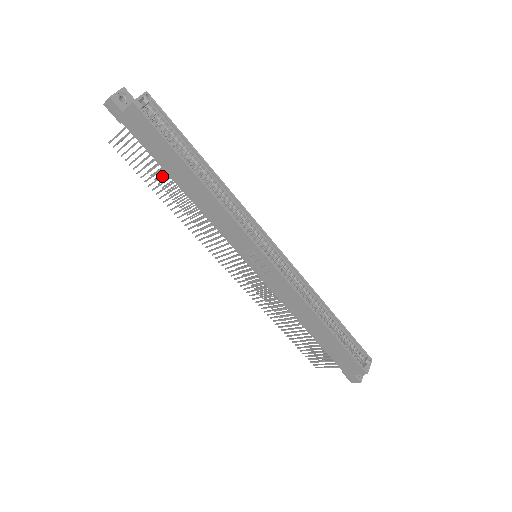
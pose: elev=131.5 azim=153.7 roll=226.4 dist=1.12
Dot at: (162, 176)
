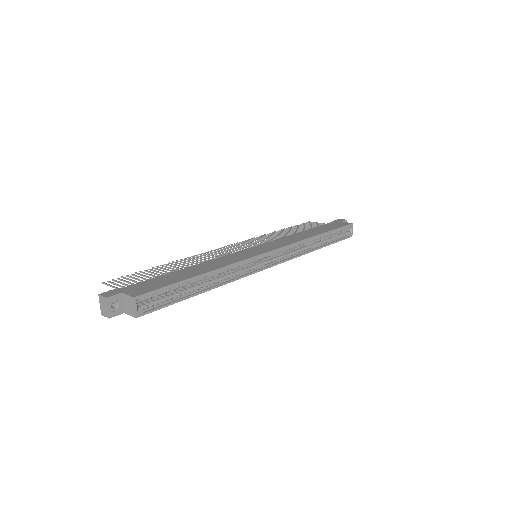
Dot at: occluded
